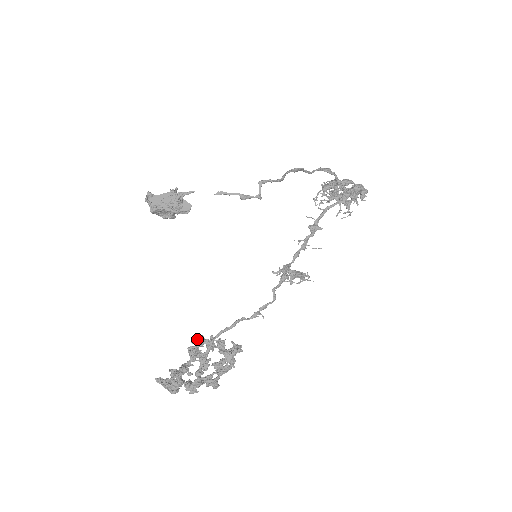
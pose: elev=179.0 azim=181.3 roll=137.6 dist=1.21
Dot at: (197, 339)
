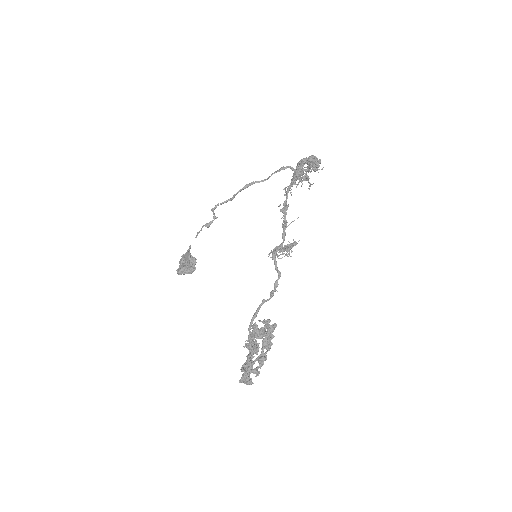
Dot at: occluded
